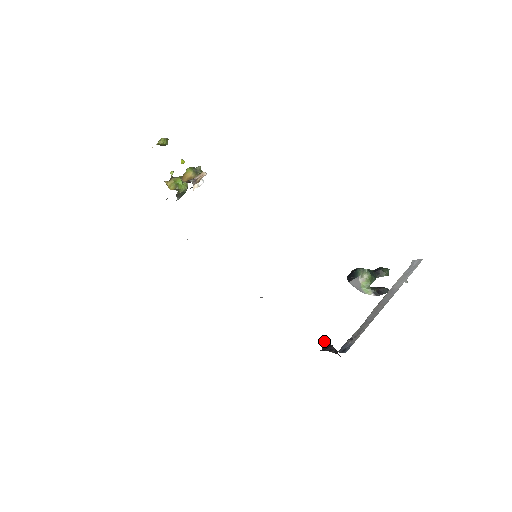
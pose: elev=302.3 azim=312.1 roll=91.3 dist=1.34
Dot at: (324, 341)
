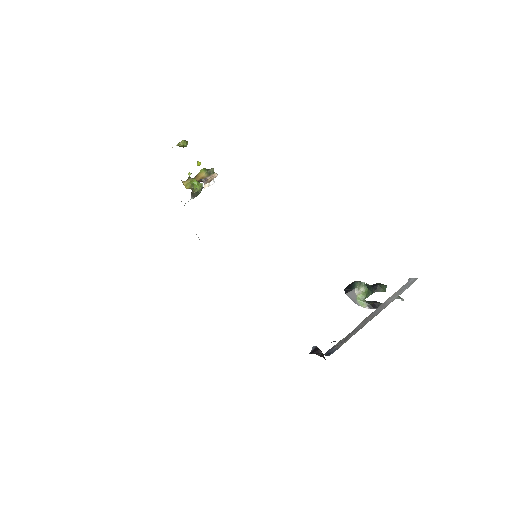
Dot at: occluded
